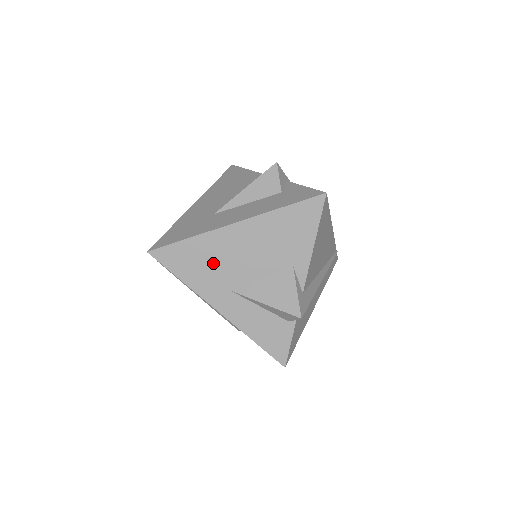
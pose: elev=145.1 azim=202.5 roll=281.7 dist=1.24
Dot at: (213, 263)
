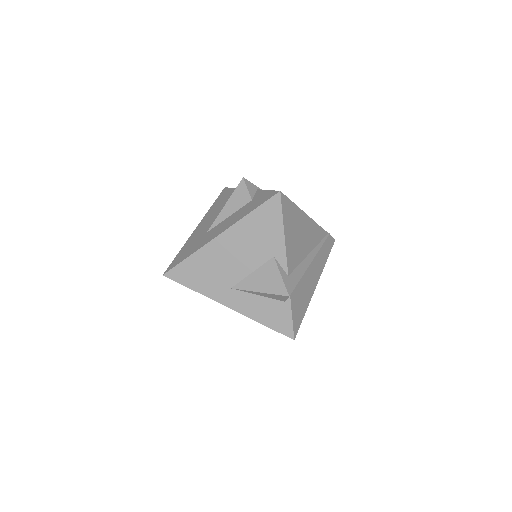
Dot at: (213, 271)
